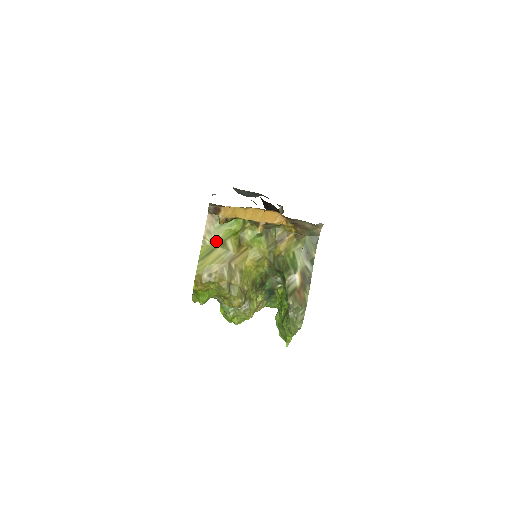
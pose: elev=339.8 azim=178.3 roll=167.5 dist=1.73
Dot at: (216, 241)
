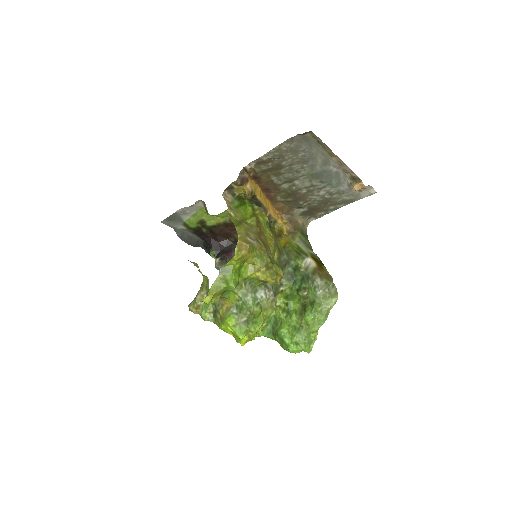
Dot at: (239, 217)
